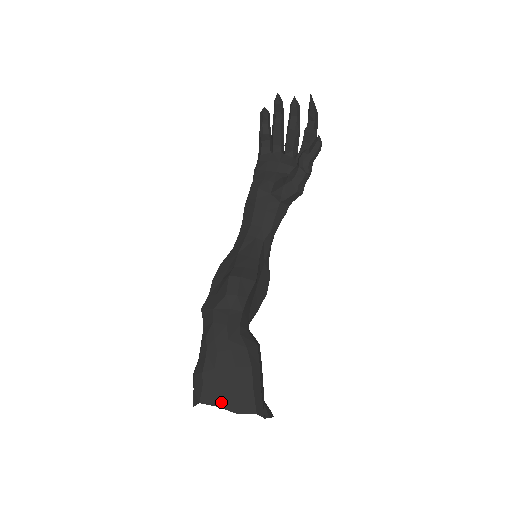
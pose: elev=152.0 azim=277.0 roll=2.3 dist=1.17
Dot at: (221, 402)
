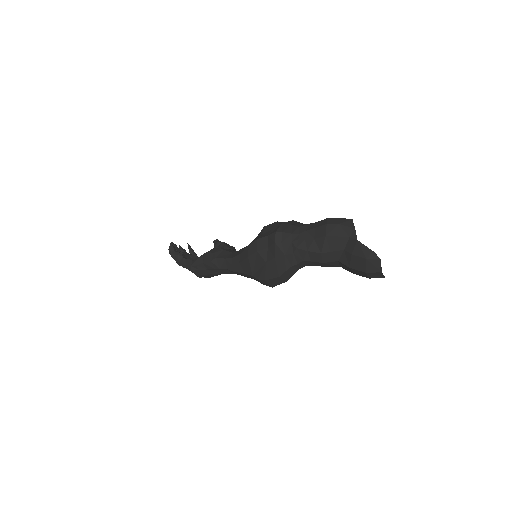
Dot at: occluded
